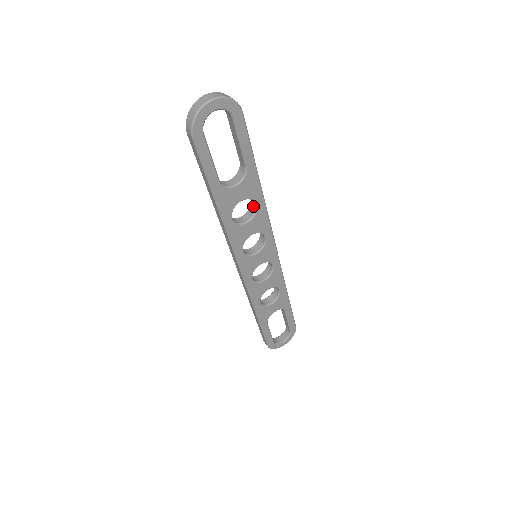
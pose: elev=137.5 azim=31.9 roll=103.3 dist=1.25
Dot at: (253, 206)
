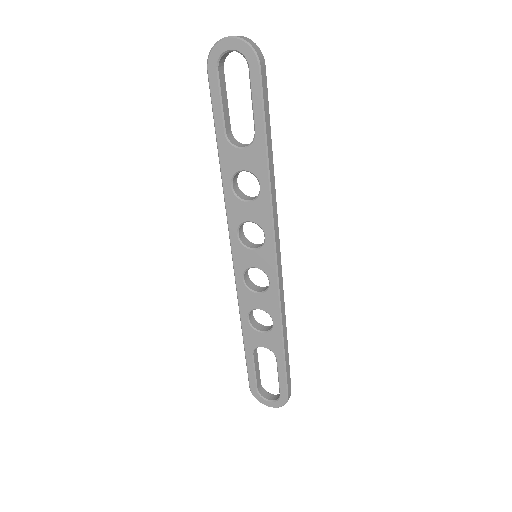
Dot at: (261, 190)
